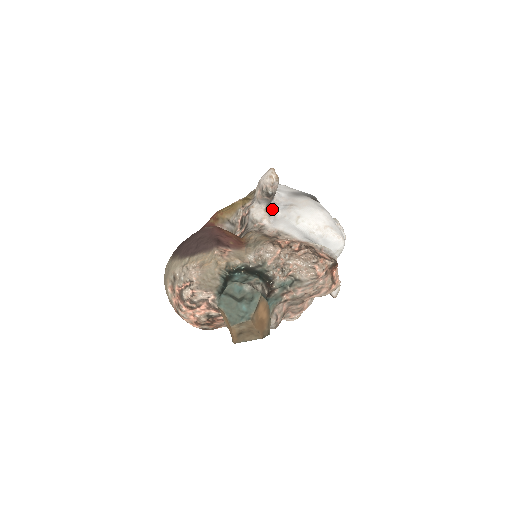
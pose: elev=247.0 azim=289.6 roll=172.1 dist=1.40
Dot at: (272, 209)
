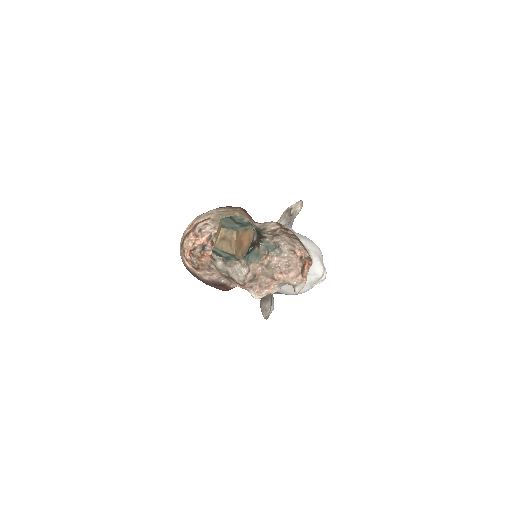
Dot at: occluded
